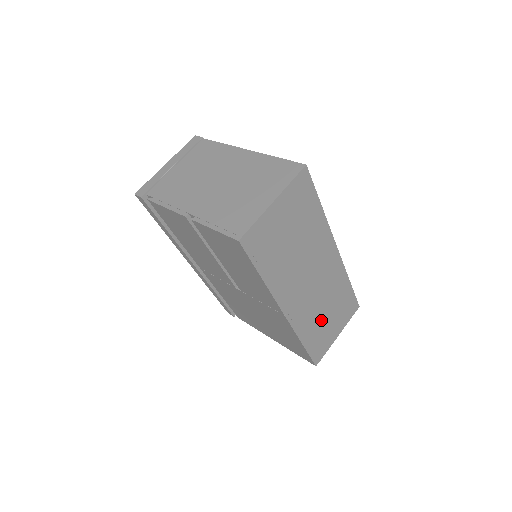
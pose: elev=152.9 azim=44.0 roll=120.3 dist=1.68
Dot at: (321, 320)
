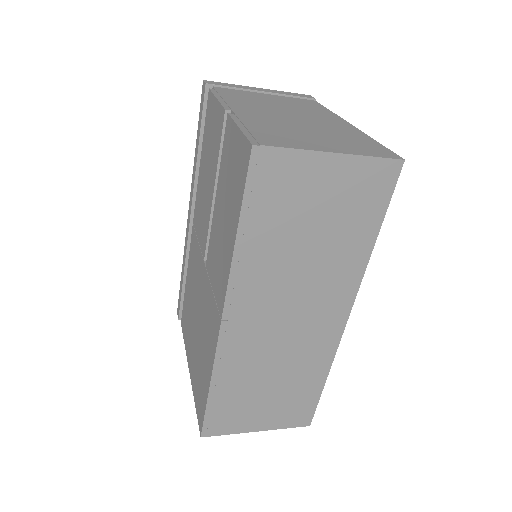
Dot at: (256, 384)
